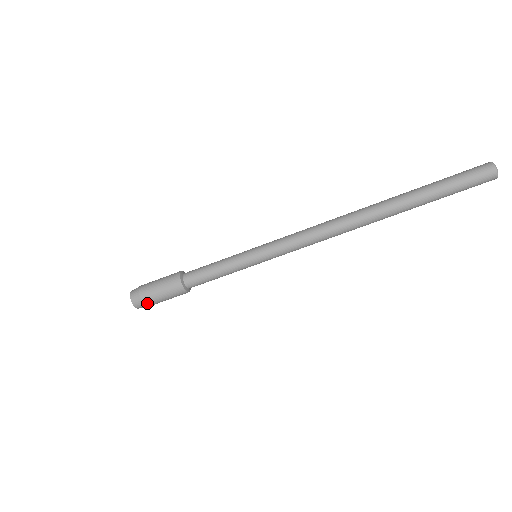
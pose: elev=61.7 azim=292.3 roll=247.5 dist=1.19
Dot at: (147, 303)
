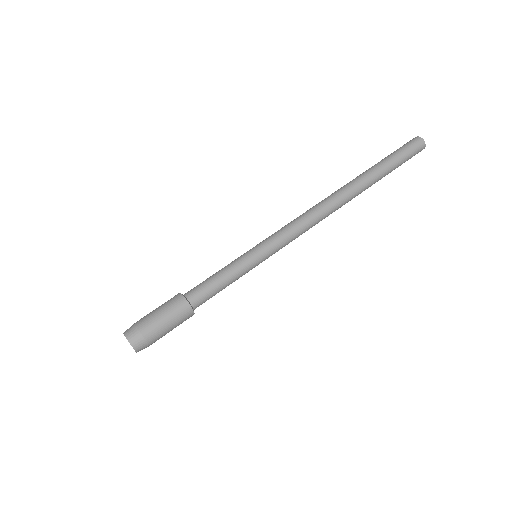
Dot at: (141, 326)
